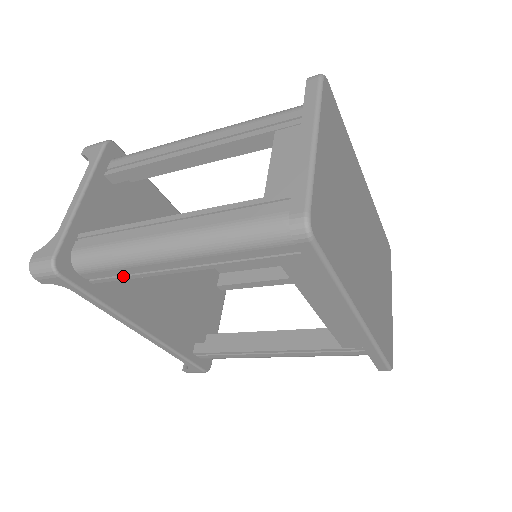
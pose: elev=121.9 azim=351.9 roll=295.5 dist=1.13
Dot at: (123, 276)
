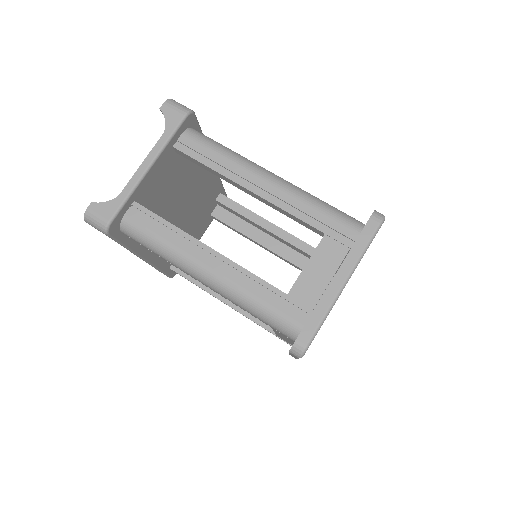
Dot at: (156, 254)
